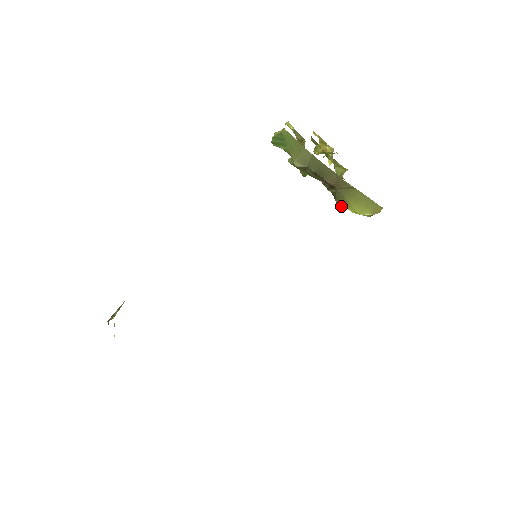
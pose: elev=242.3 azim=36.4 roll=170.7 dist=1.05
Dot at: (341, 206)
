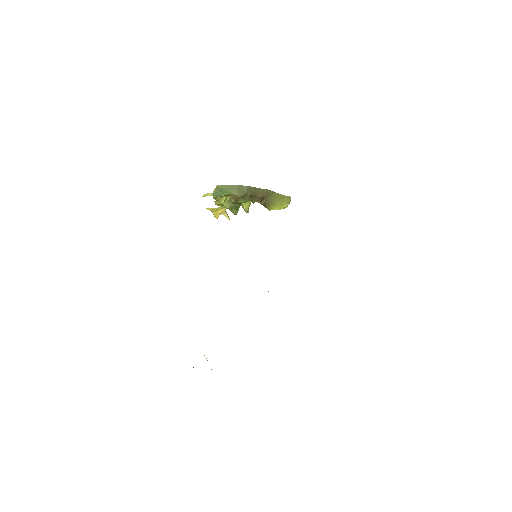
Dot at: occluded
